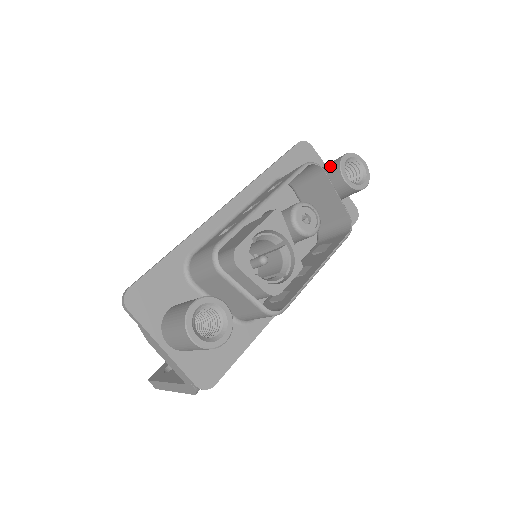
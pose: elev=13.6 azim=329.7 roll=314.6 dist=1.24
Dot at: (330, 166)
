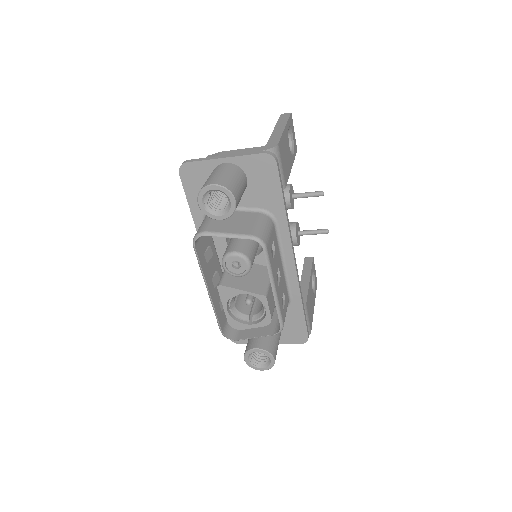
Dot at: occluded
